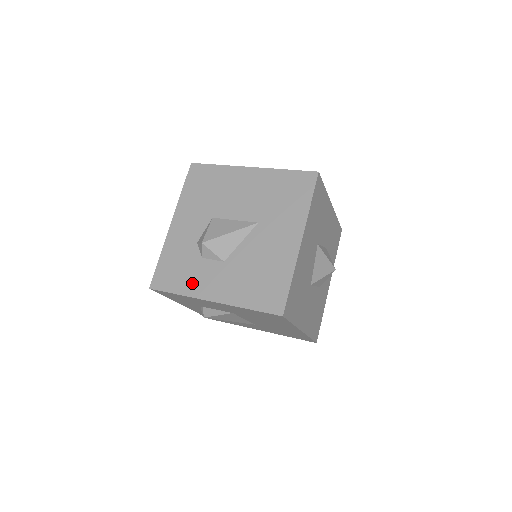
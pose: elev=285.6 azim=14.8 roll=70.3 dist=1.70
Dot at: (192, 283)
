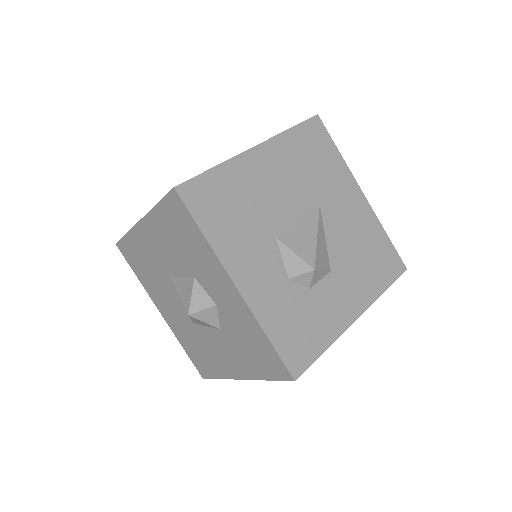
Dot at: (327, 323)
